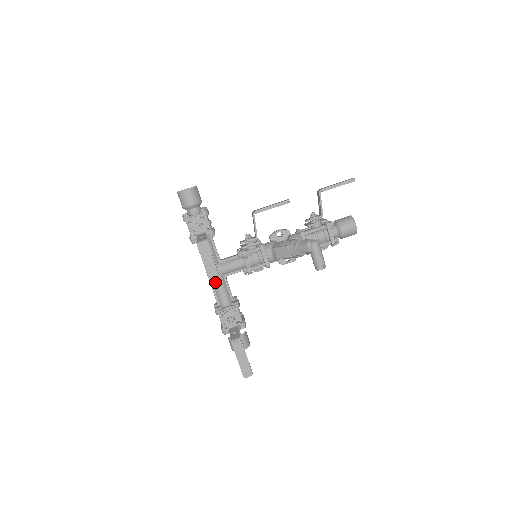
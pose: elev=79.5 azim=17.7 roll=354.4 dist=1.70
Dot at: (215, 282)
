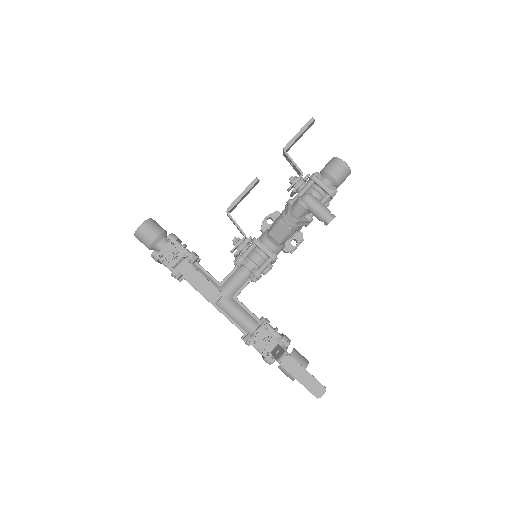
Dot at: (227, 310)
